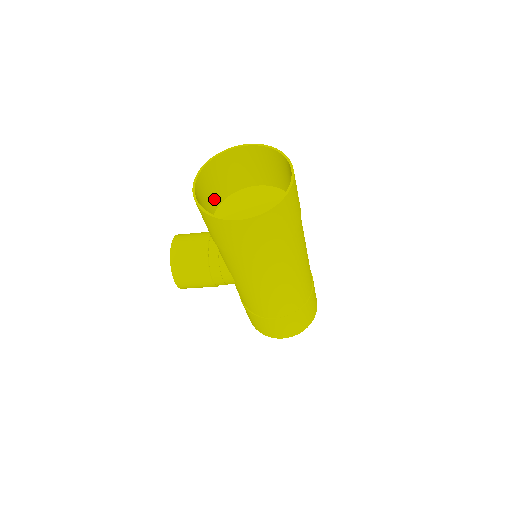
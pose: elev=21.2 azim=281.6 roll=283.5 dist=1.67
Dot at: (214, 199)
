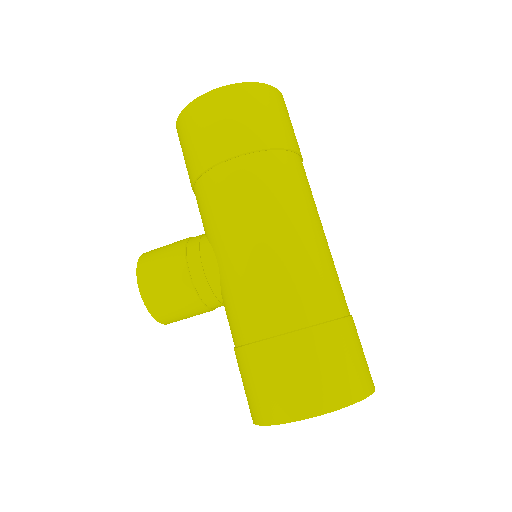
Dot at: occluded
